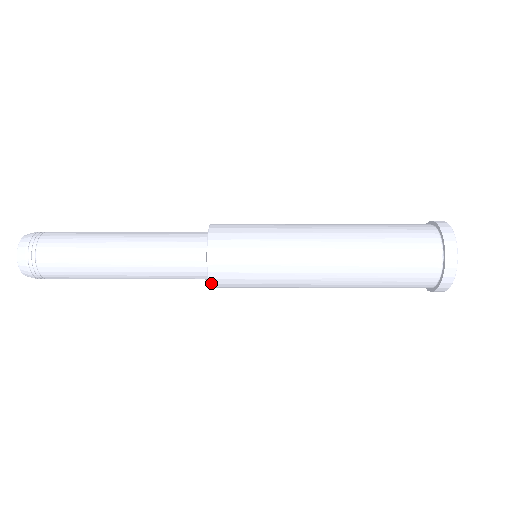
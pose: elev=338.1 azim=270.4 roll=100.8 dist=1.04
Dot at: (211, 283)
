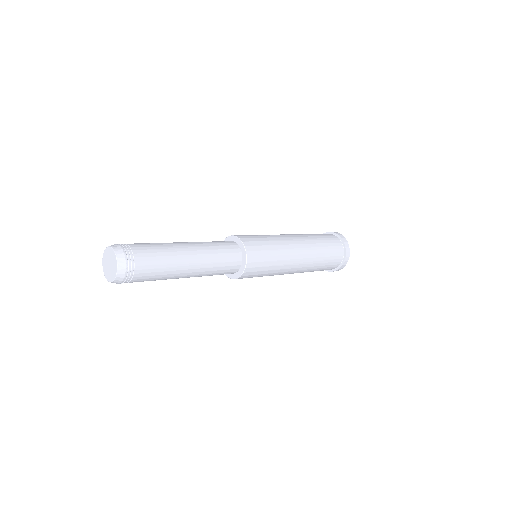
Dot at: (248, 256)
